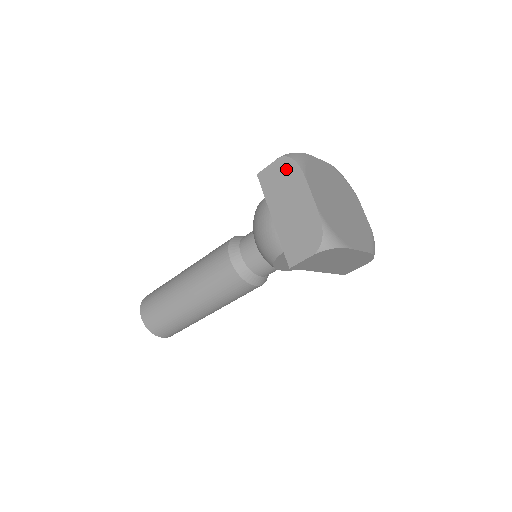
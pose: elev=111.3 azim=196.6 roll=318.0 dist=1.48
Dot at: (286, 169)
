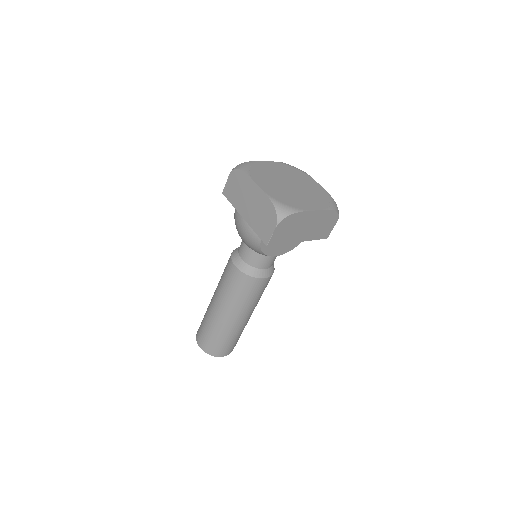
Dot at: (237, 178)
